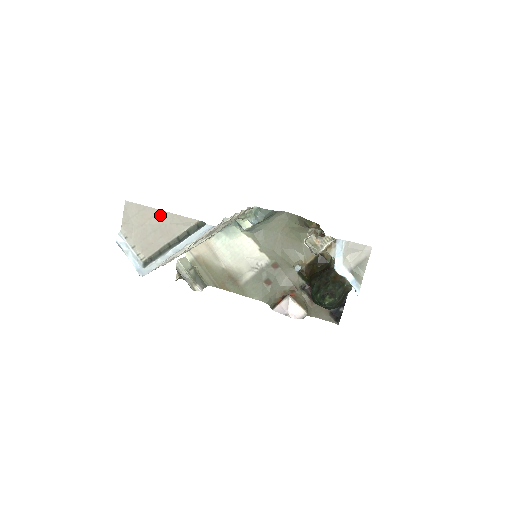
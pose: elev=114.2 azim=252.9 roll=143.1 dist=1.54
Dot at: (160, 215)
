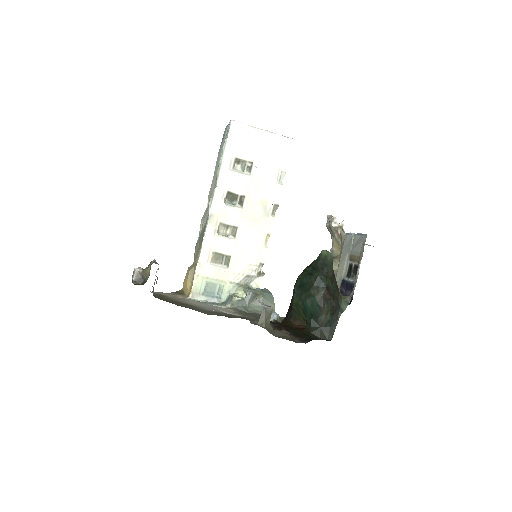
Dot at: occluded
